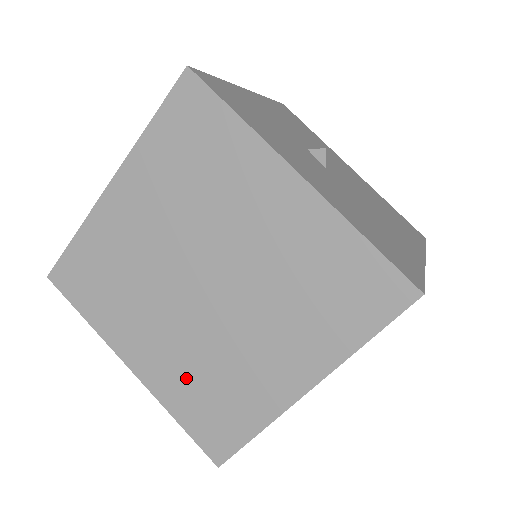
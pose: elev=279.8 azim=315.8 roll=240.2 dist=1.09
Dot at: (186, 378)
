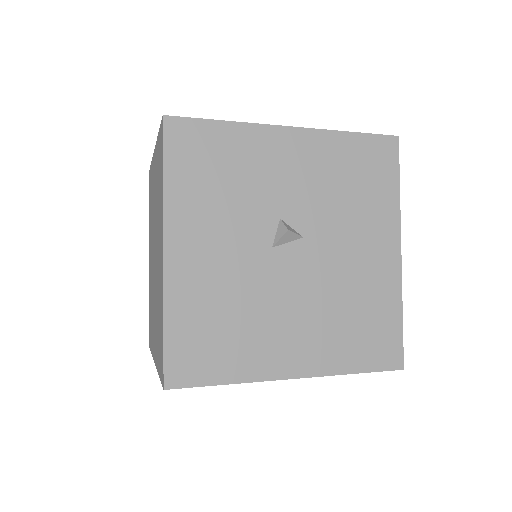
Dot at: (150, 292)
